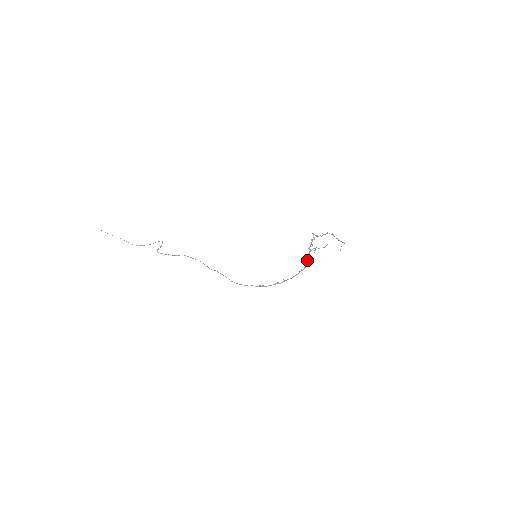
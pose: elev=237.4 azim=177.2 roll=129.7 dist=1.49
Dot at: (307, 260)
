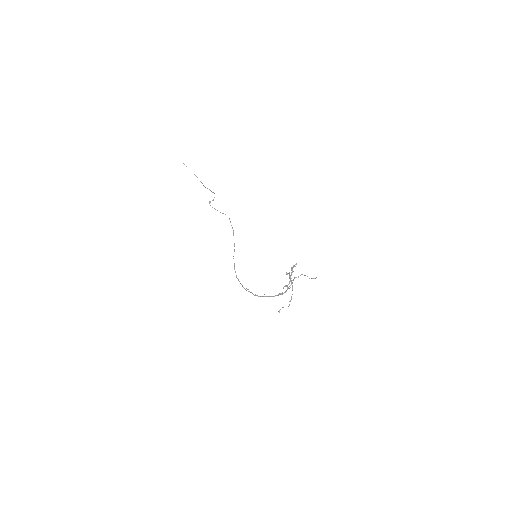
Dot at: (287, 287)
